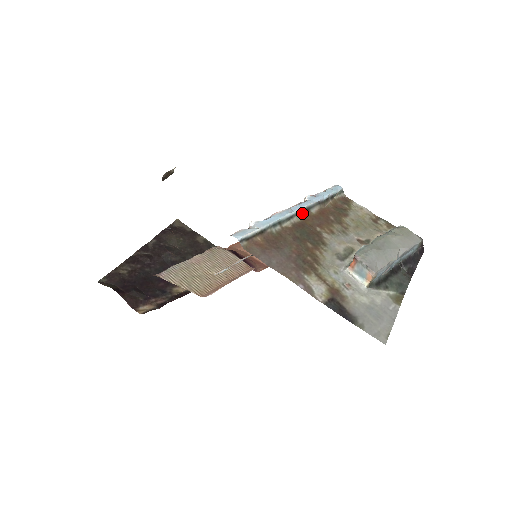
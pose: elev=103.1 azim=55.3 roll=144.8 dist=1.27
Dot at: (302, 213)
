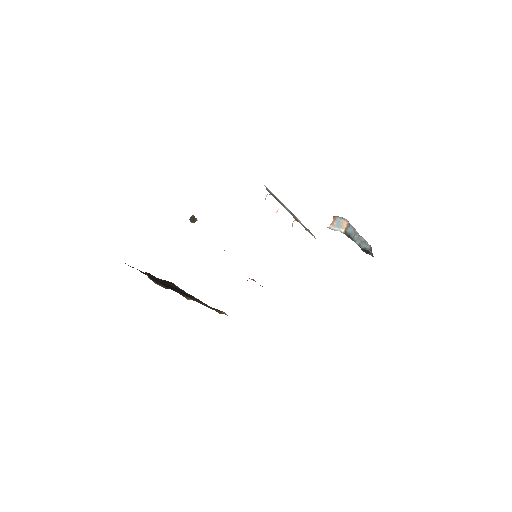
Dot at: (294, 217)
